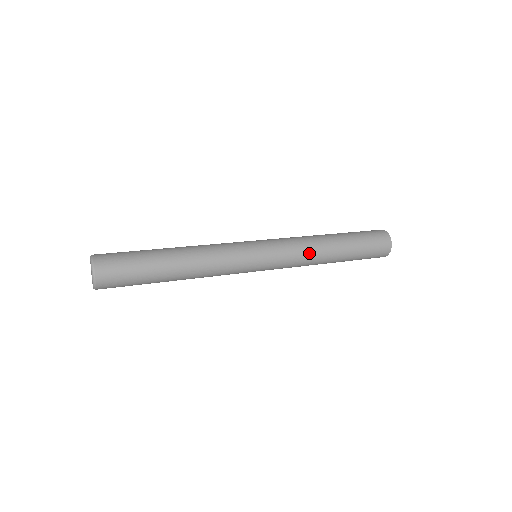
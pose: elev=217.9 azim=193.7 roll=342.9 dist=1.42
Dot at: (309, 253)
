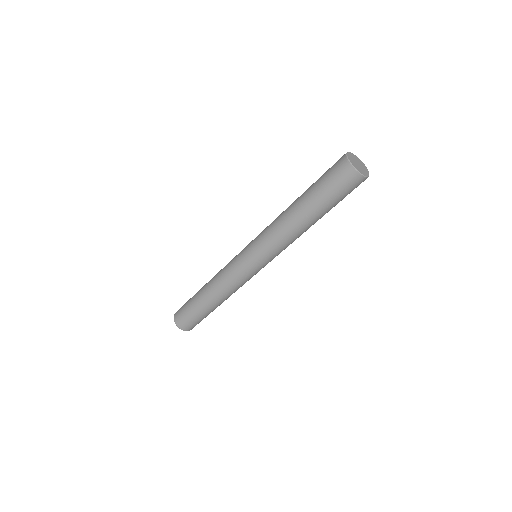
Dot at: (276, 225)
